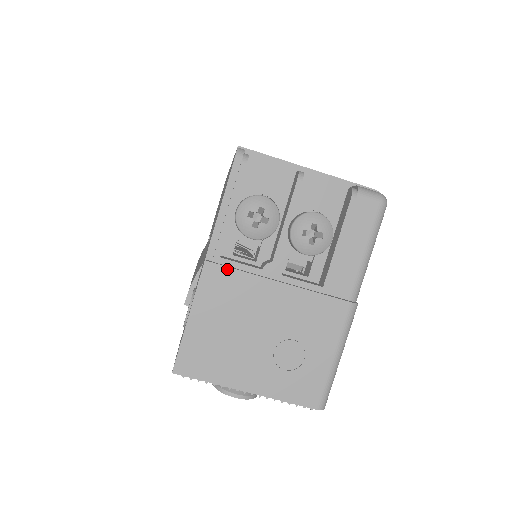
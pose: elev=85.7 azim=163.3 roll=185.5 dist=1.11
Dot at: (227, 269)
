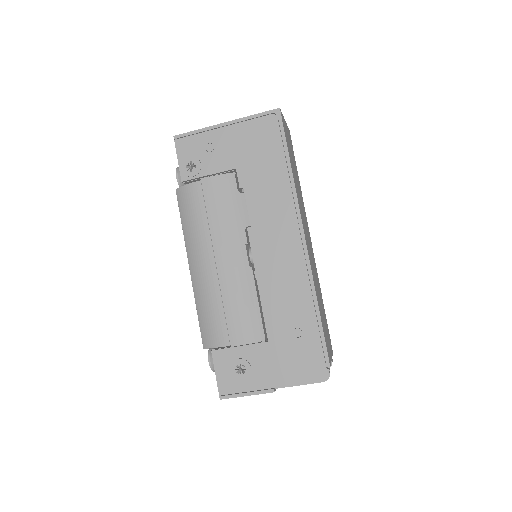
Dot at: (275, 389)
